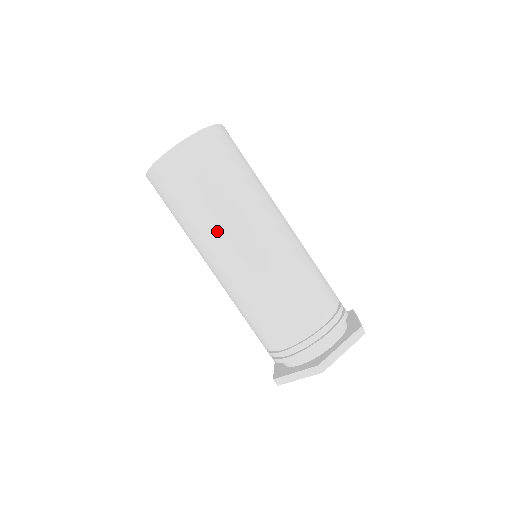
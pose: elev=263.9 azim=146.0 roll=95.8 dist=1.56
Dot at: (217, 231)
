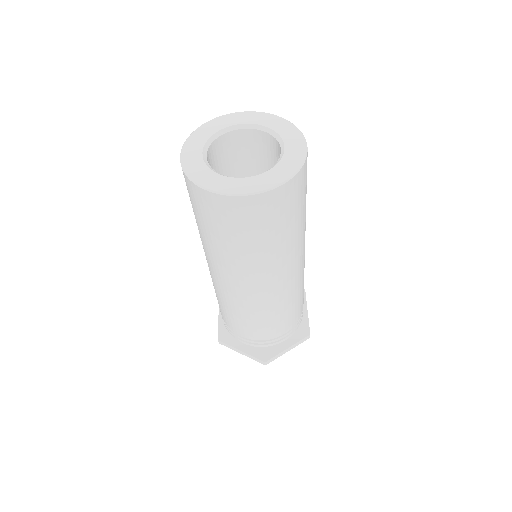
Dot at: (242, 269)
